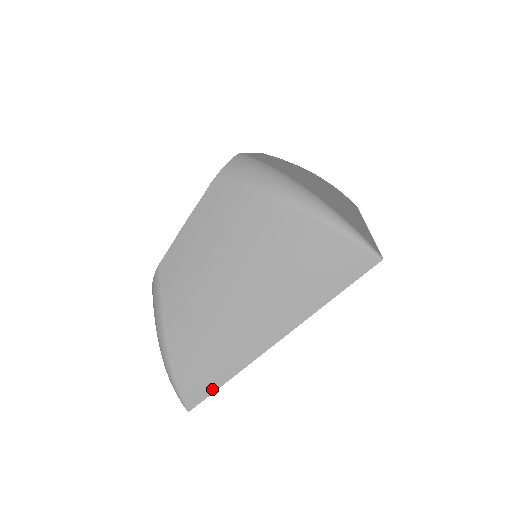
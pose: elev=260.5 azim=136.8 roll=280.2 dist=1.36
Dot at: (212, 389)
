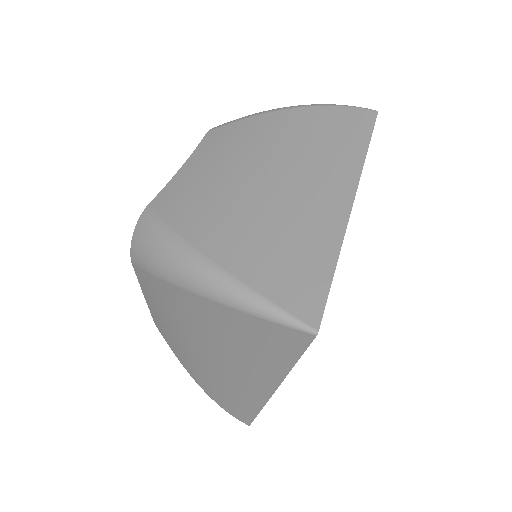
Dot at: (252, 416)
